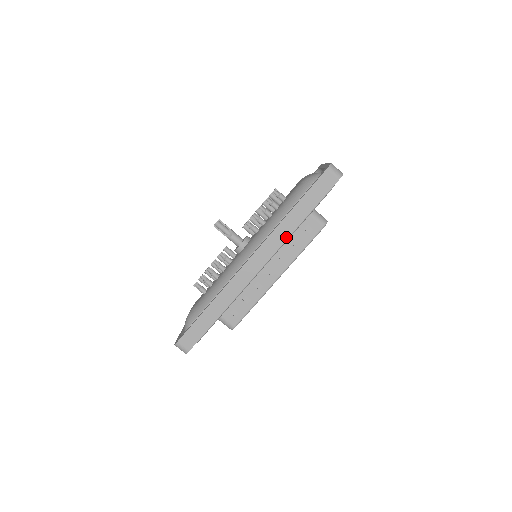
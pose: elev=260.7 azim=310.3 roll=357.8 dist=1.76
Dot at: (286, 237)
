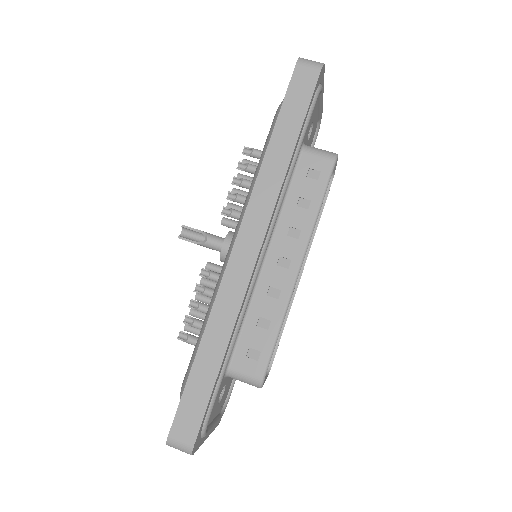
Dot at: (278, 185)
